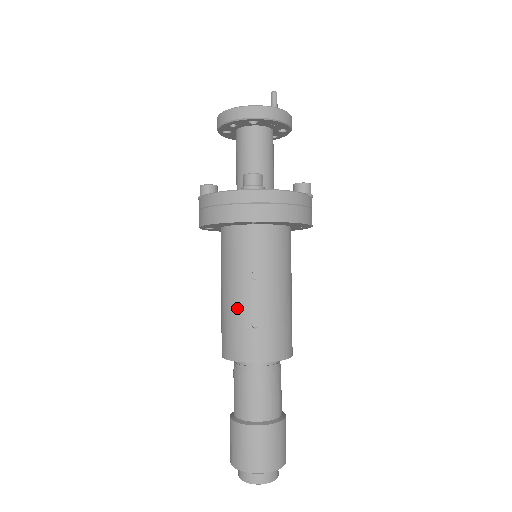
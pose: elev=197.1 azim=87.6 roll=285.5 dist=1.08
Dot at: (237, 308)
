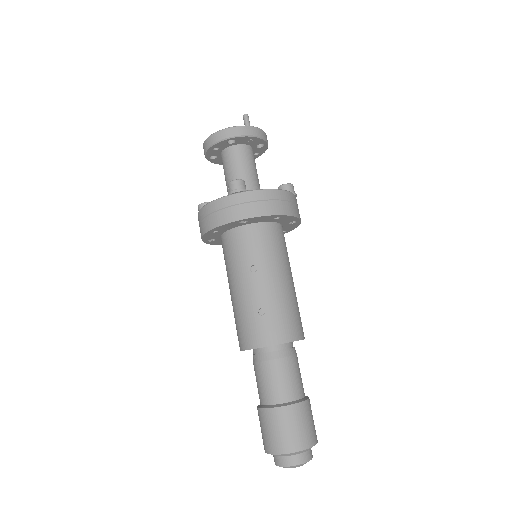
Dot at: (244, 301)
